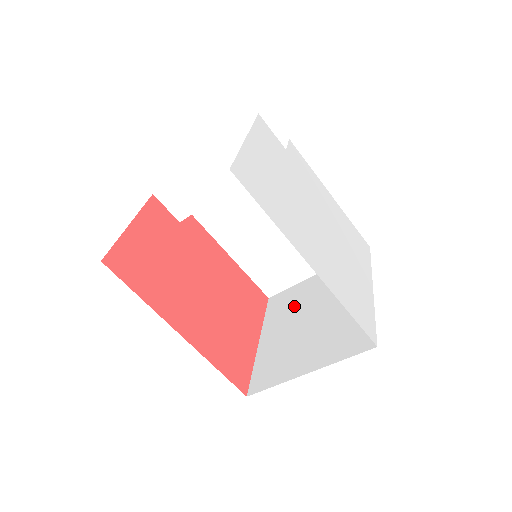
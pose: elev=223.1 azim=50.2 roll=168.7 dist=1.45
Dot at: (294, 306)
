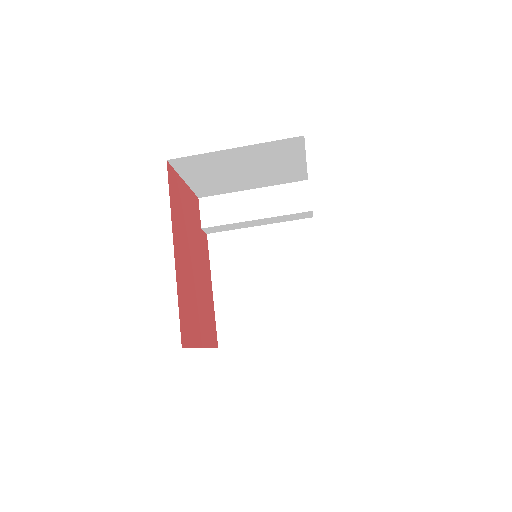
Dot at: occluded
